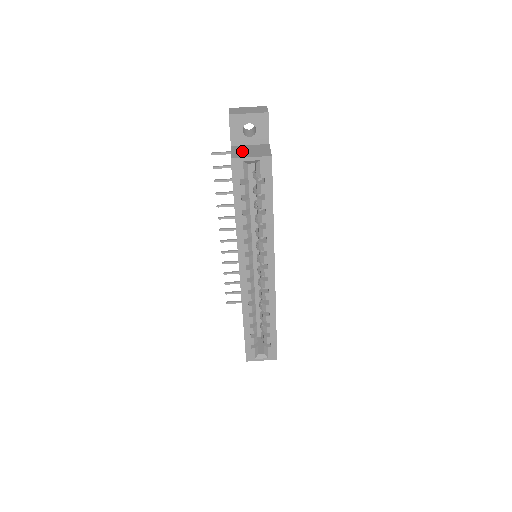
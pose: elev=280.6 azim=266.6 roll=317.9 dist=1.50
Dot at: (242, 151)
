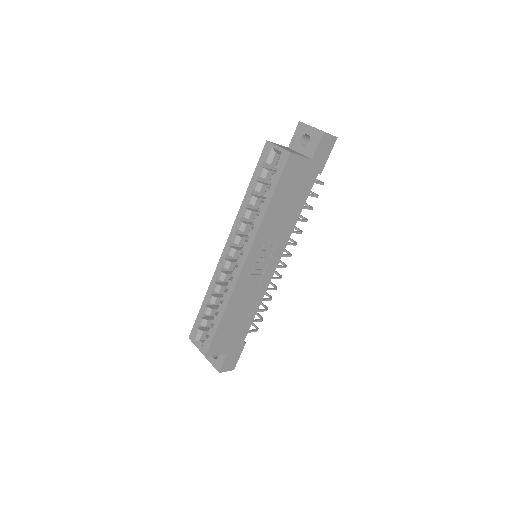
Dot at: (284, 147)
